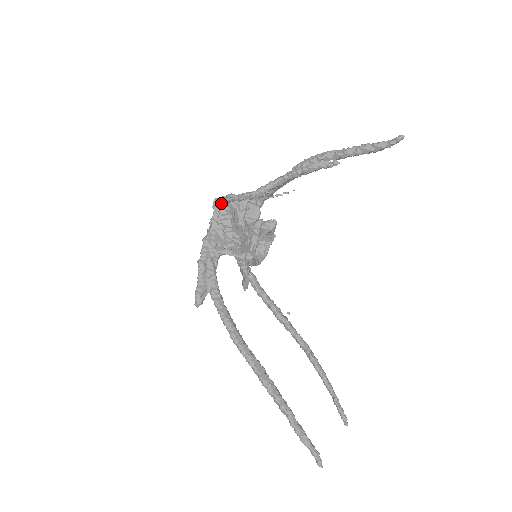
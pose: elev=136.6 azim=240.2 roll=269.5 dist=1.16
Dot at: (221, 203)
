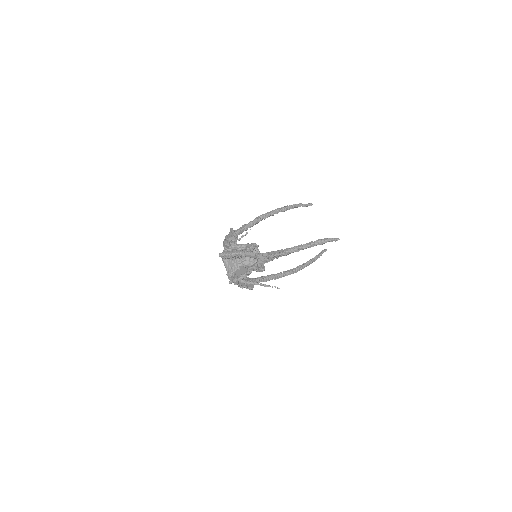
Dot at: (234, 281)
